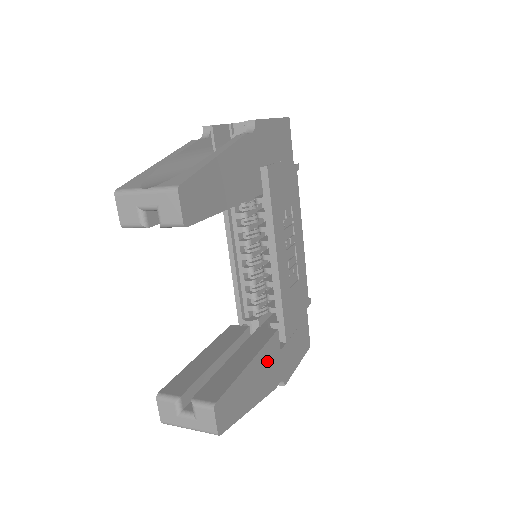
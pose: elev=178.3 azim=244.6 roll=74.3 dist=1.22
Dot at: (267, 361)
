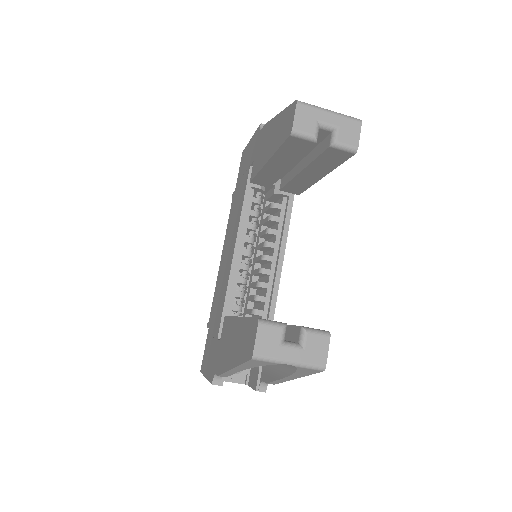
Dot at: occluded
